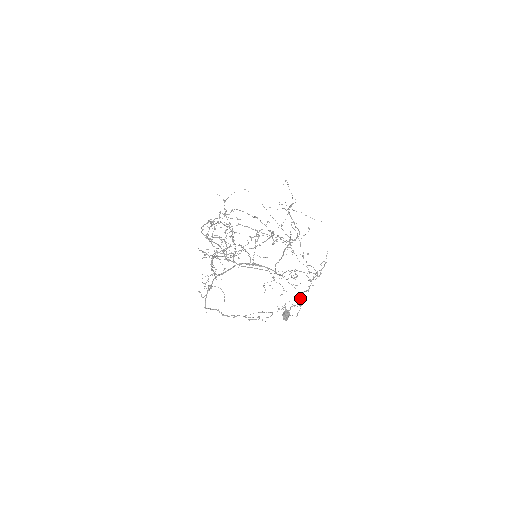
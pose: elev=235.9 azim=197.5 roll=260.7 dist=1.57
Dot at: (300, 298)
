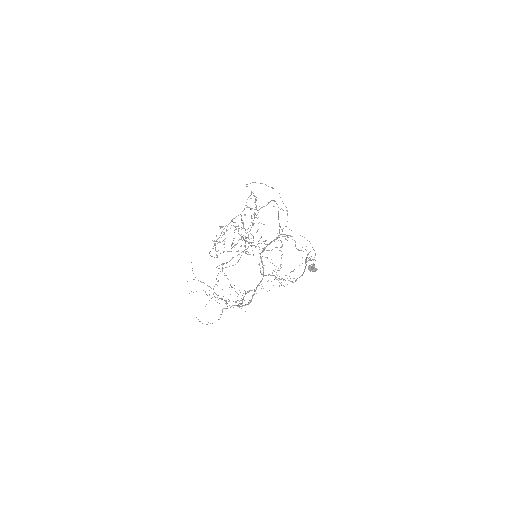
Dot at: occluded
